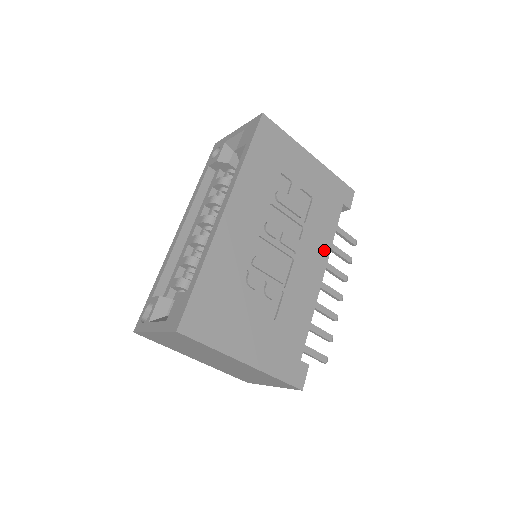
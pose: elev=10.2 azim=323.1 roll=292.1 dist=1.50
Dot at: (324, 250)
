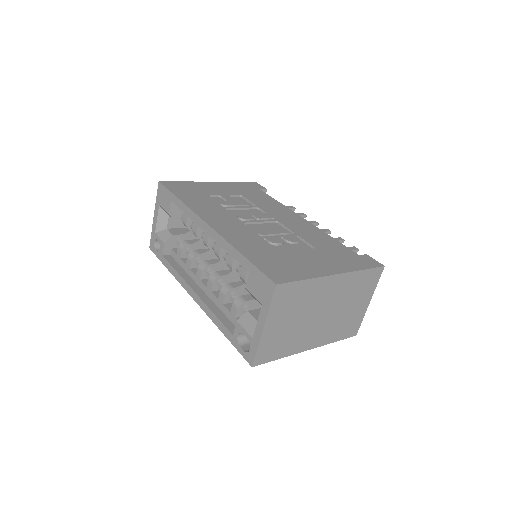
Dot at: (284, 210)
